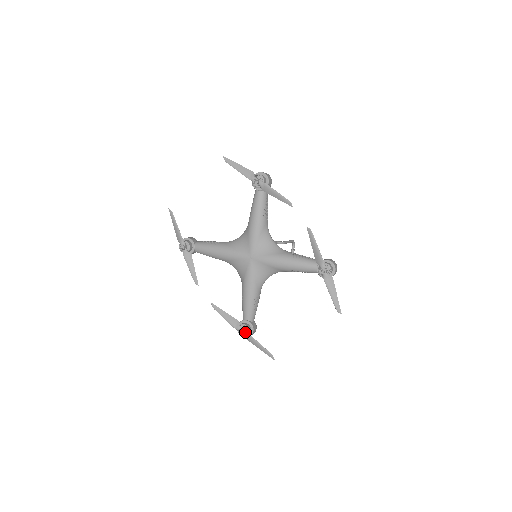
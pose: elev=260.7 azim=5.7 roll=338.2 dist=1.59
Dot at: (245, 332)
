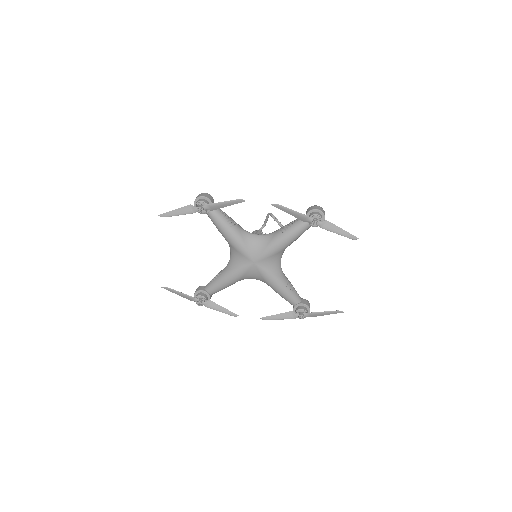
Dot at: (304, 314)
